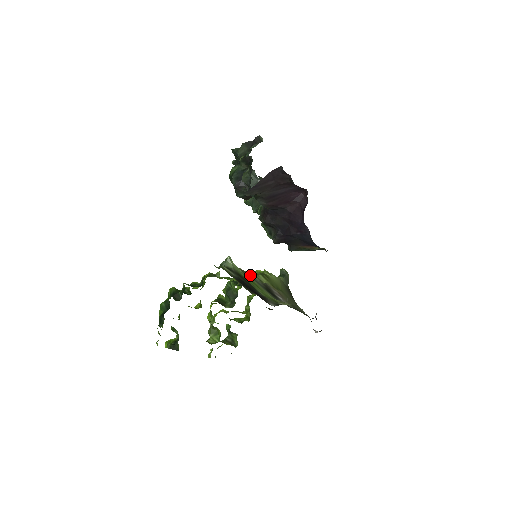
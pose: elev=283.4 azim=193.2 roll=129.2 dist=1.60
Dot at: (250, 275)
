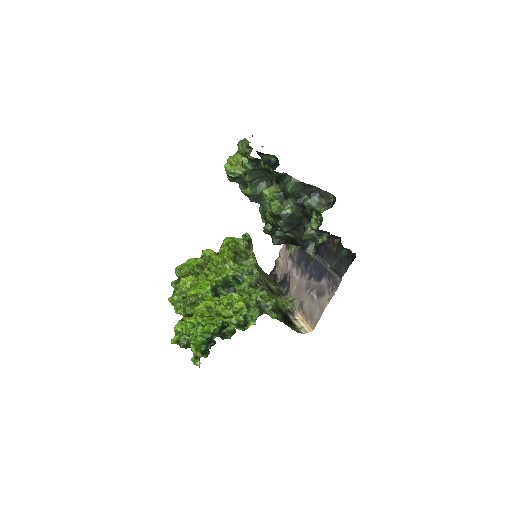
Dot at: (266, 288)
